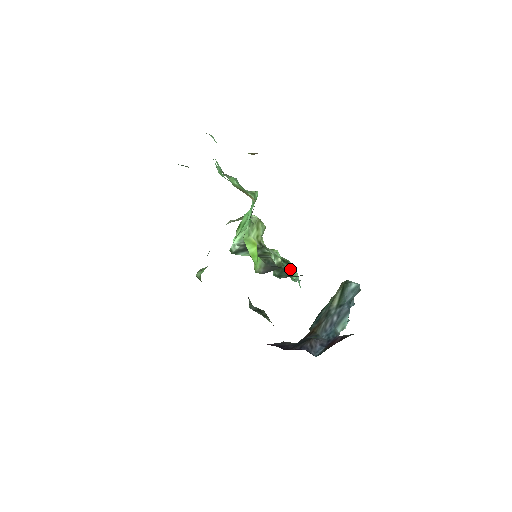
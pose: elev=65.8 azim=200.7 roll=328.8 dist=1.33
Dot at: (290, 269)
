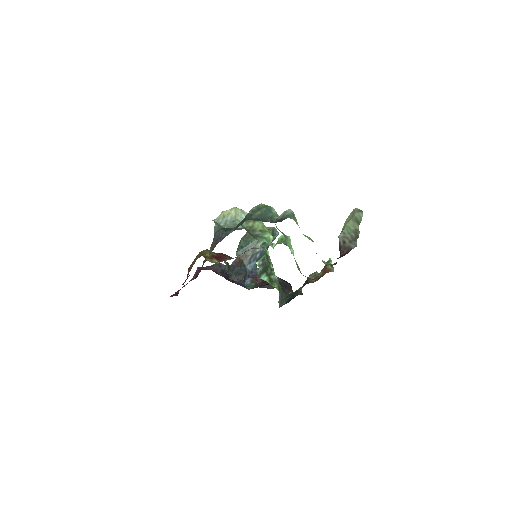
Dot at: occluded
